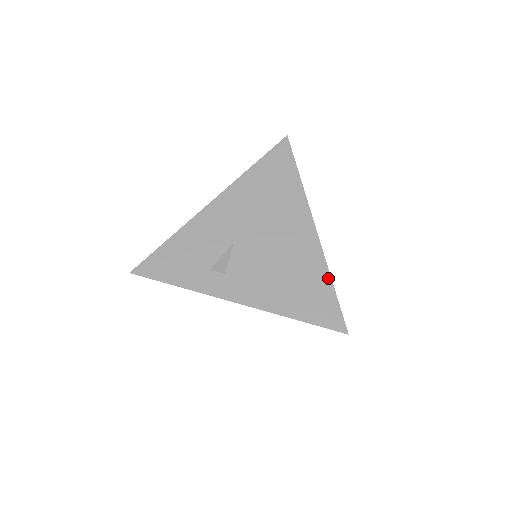
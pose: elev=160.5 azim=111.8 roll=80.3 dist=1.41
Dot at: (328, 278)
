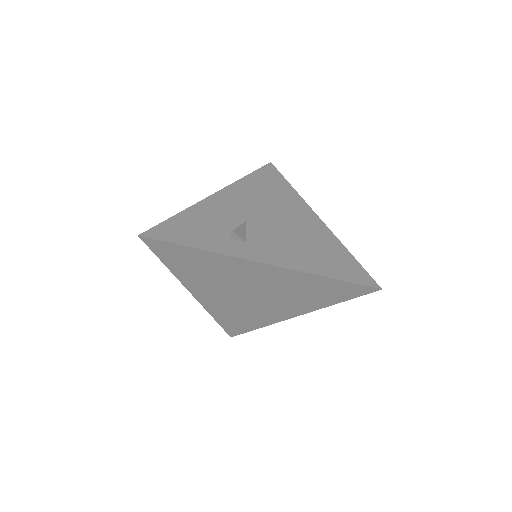
Dot at: (344, 249)
